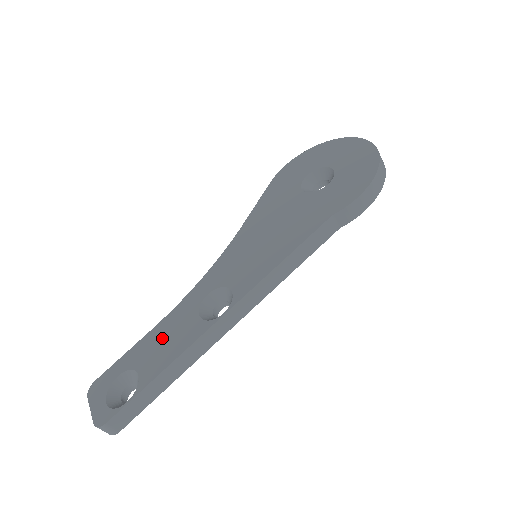
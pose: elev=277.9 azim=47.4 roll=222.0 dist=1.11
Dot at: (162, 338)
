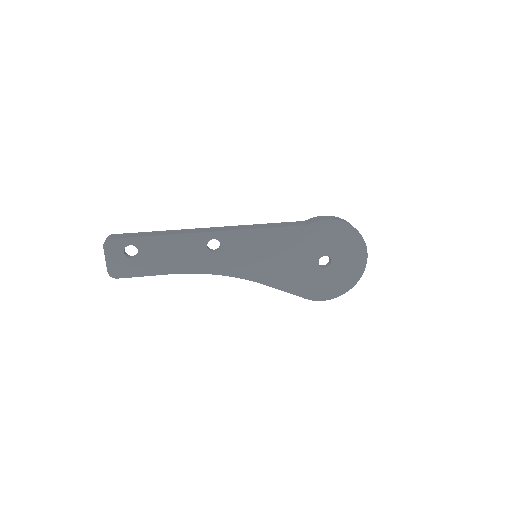
Dot at: occluded
